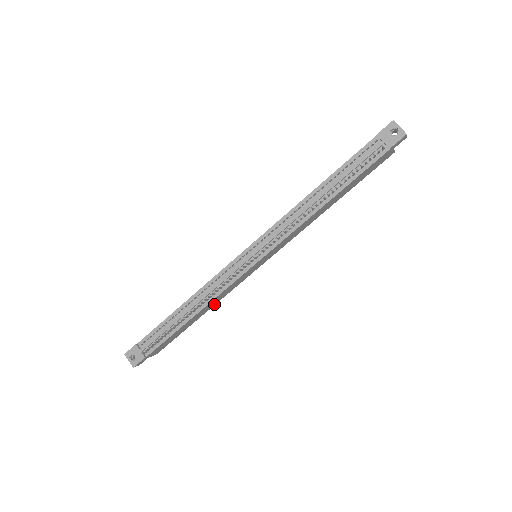
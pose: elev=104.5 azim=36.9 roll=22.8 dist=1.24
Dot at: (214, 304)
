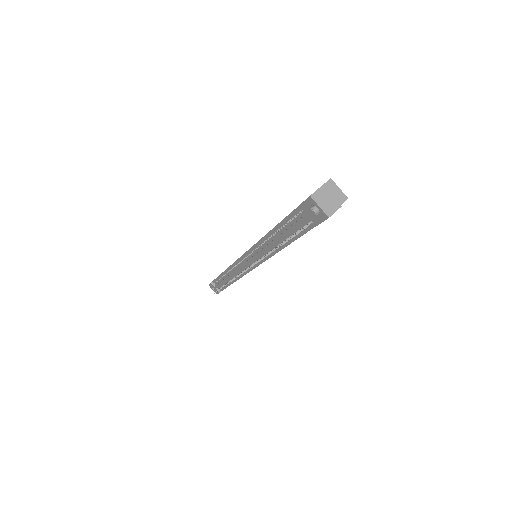
Dot at: occluded
